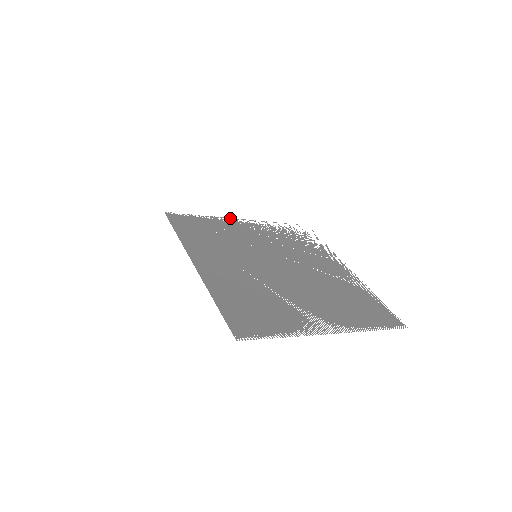
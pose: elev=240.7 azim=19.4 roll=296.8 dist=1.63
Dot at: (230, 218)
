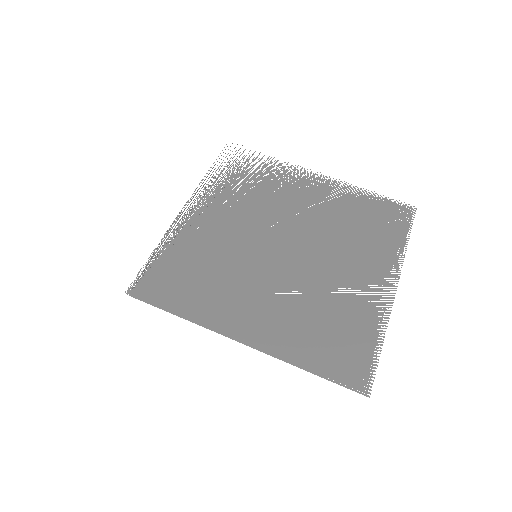
Dot at: occluded
